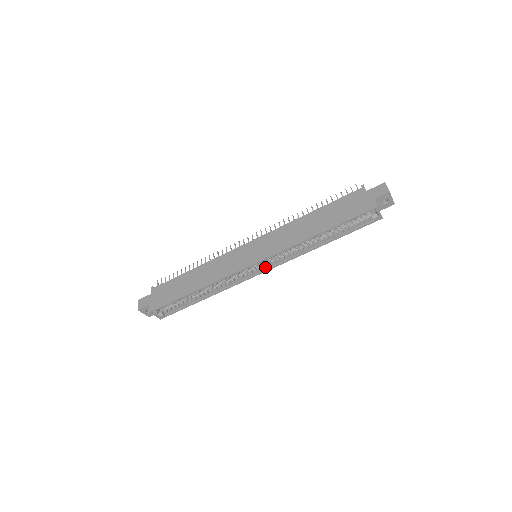
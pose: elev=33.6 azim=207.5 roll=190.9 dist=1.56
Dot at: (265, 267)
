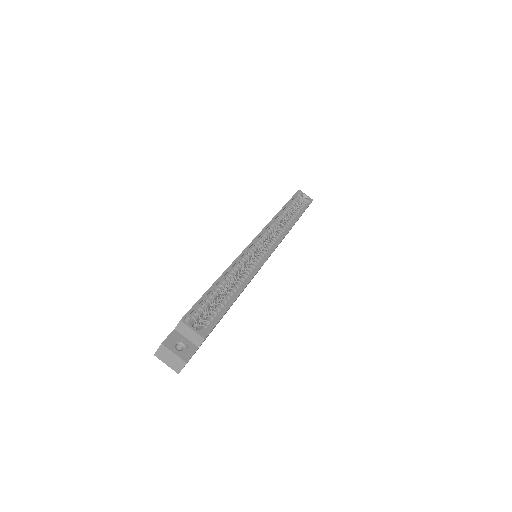
Dot at: (271, 247)
